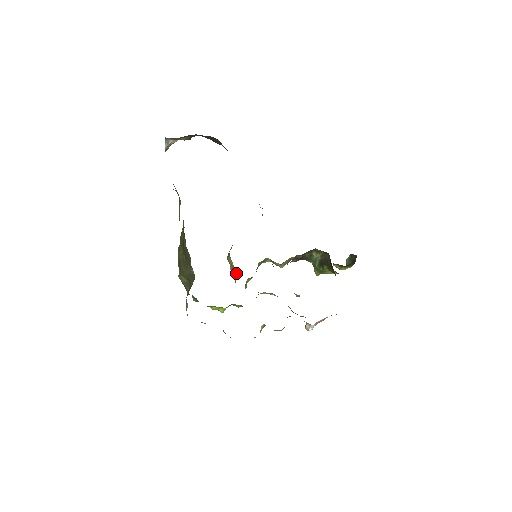
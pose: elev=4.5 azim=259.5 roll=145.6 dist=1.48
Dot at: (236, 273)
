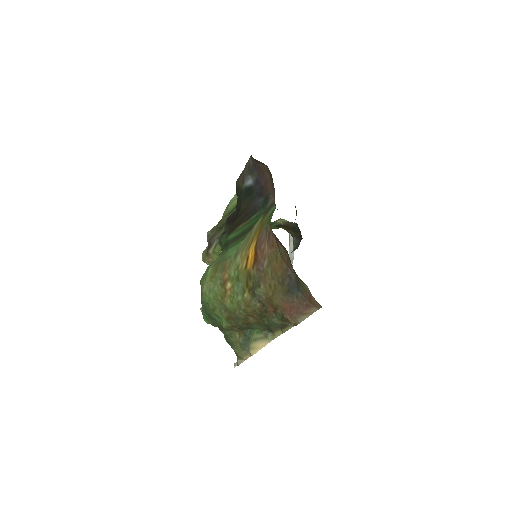
Dot at: occluded
